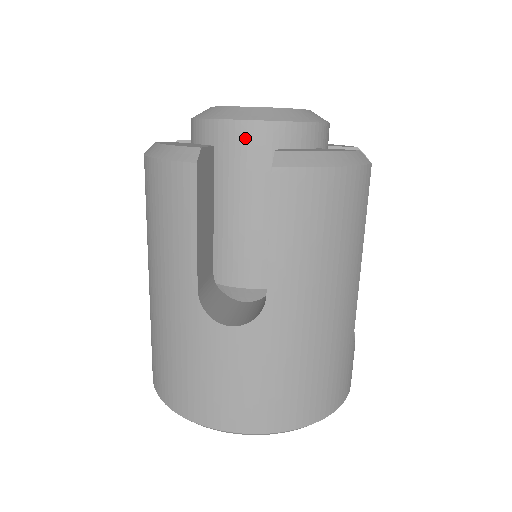
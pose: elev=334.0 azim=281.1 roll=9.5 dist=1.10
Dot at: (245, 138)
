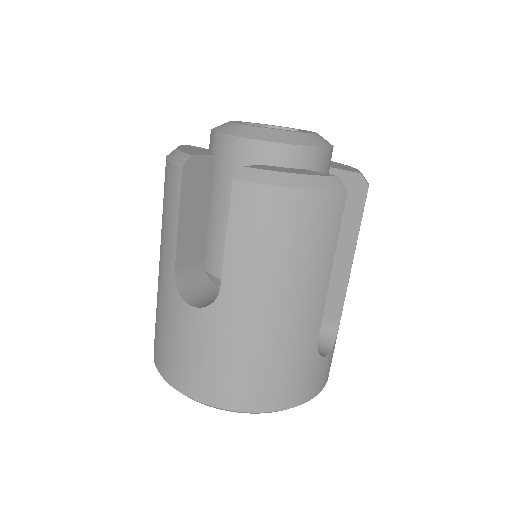
Dot at: (235, 152)
